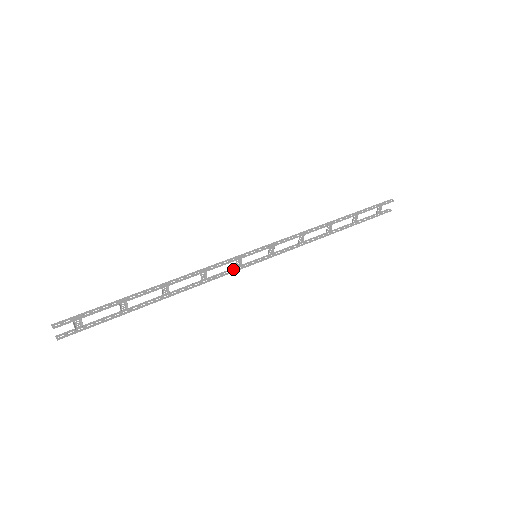
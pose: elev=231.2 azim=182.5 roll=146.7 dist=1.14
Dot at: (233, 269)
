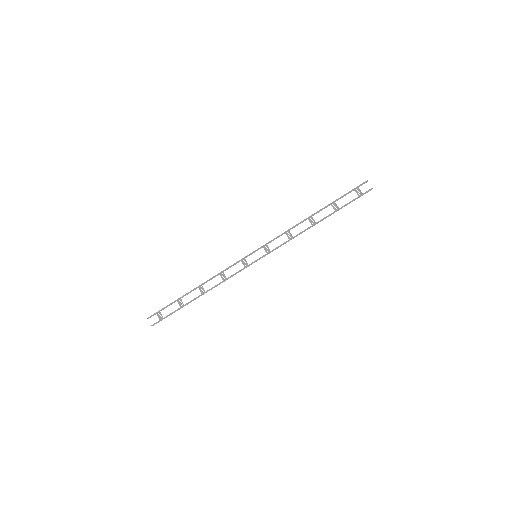
Dot at: (243, 269)
